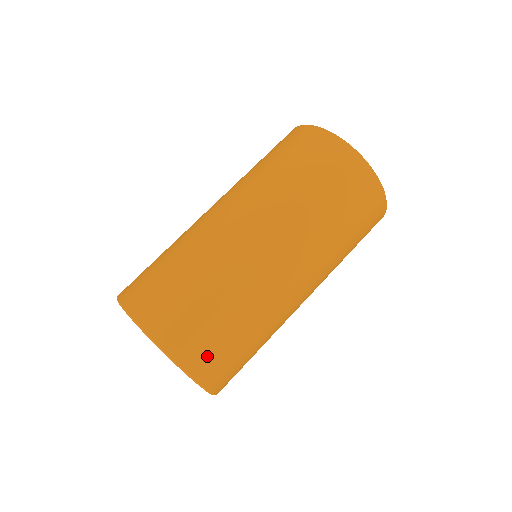
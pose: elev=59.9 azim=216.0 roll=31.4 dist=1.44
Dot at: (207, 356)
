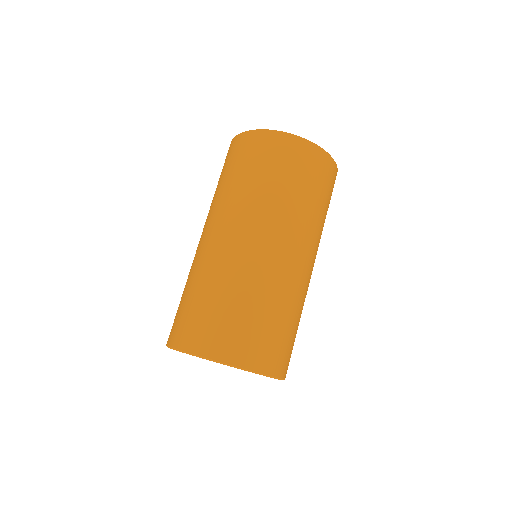
Dot at: (286, 358)
